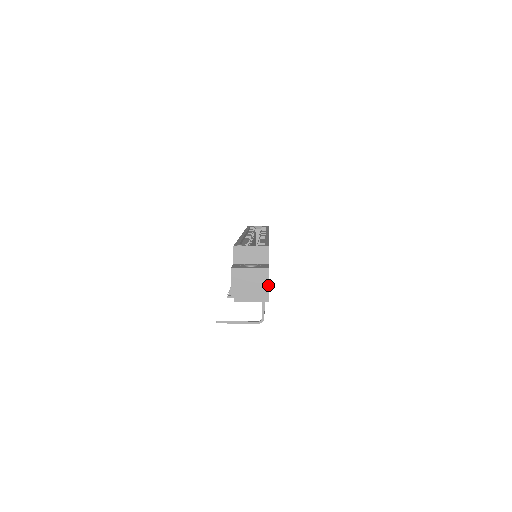
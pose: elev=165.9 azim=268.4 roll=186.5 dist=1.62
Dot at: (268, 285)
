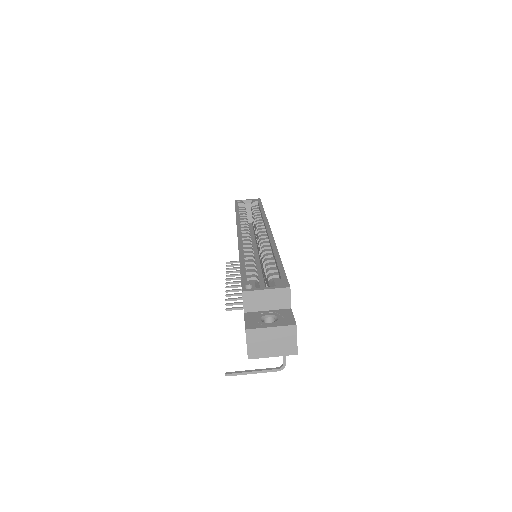
Dot at: (296, 345)
